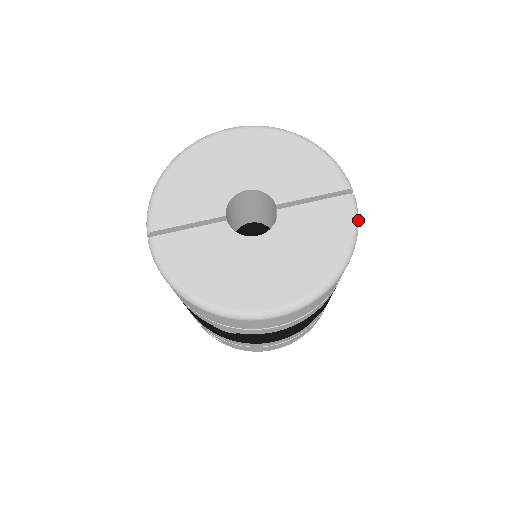
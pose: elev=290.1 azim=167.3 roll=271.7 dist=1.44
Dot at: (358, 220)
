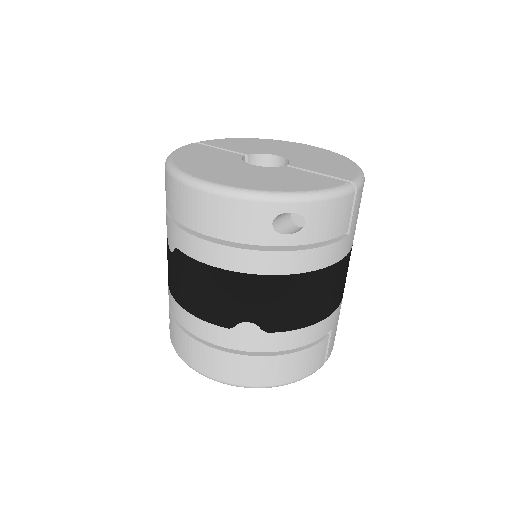
Dot at: (338, 195)
